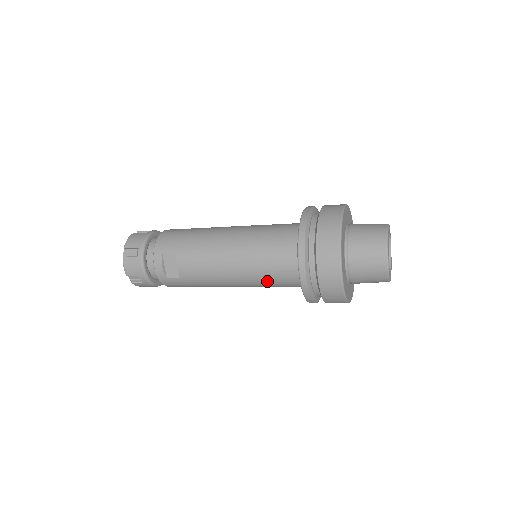
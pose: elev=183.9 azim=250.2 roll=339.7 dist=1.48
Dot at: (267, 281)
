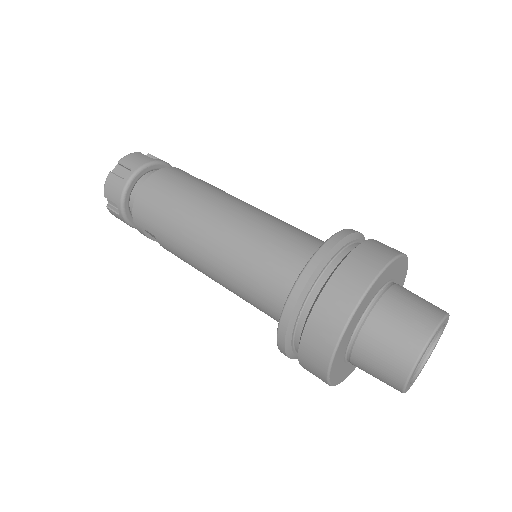
Dot at: occluded
